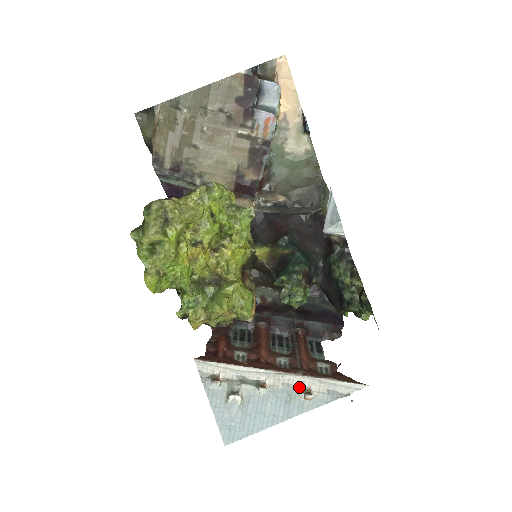
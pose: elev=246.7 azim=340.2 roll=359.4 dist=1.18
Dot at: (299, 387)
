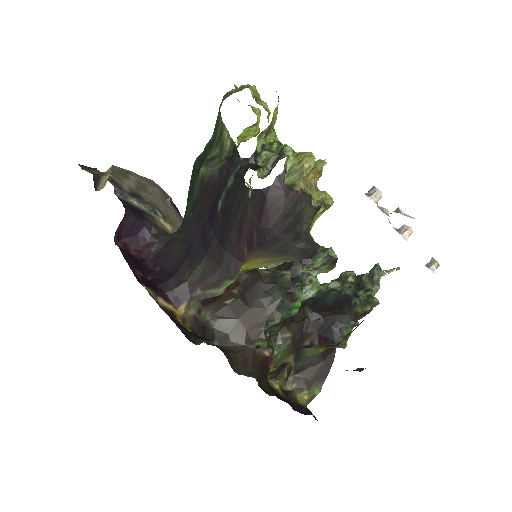
Dot at: occluded
